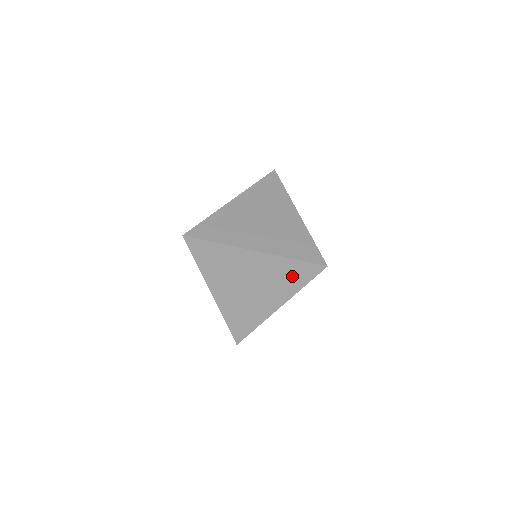
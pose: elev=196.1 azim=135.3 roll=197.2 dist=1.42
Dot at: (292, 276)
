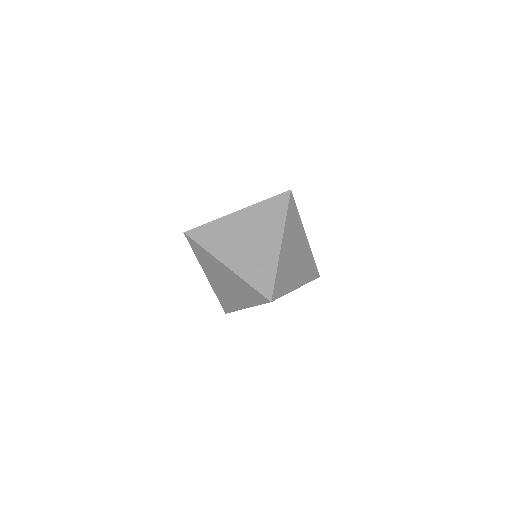
Dot at: (273, 212)
